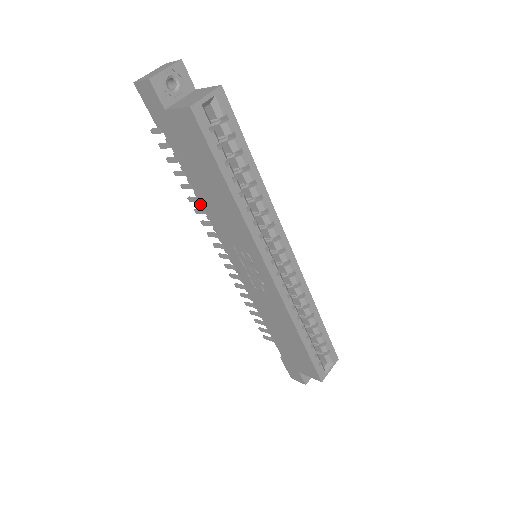
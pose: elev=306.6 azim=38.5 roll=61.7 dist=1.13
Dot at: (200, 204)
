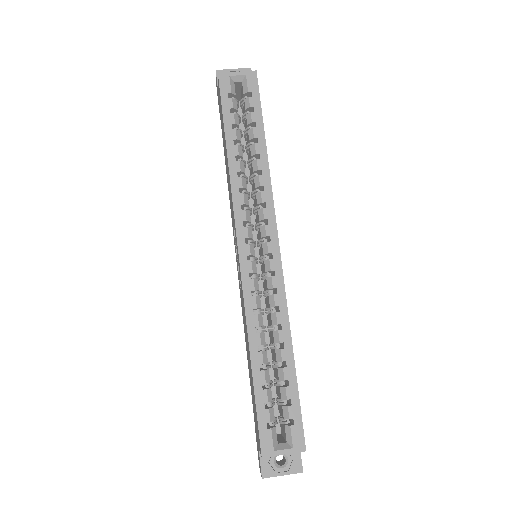
Dot at: occluded
